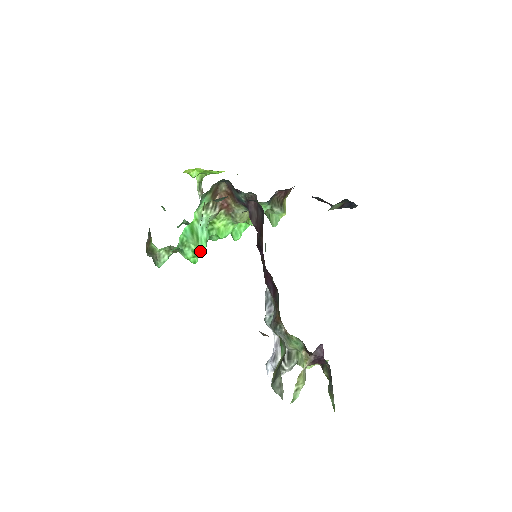
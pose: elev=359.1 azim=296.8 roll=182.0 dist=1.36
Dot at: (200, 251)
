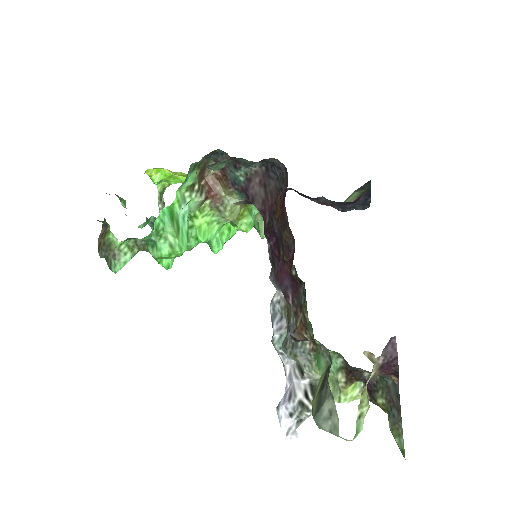
Dot at: (180, 246)
